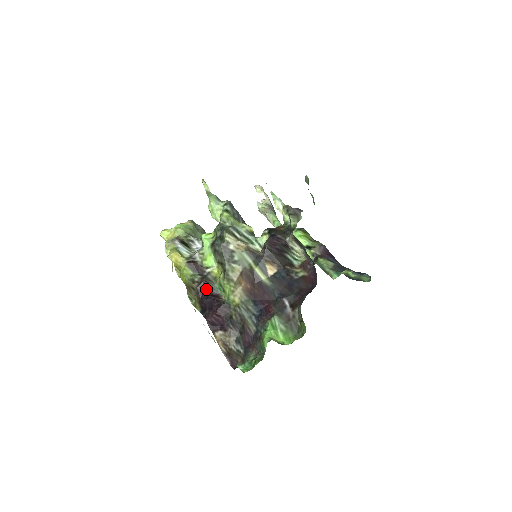
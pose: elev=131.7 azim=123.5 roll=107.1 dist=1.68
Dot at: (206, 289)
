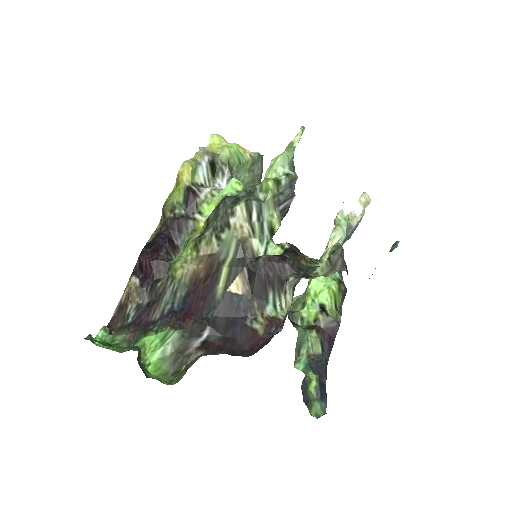
Dot at: (174, 230)
